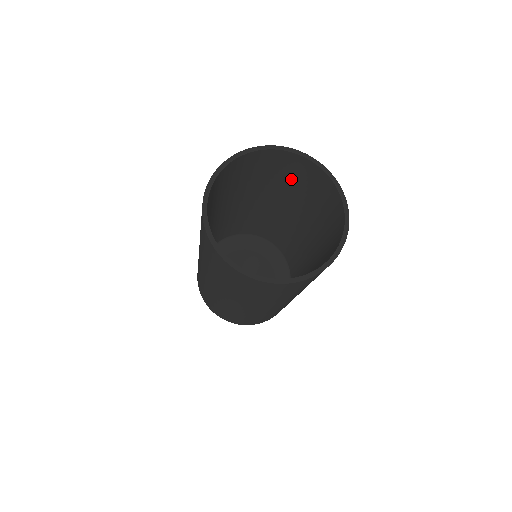
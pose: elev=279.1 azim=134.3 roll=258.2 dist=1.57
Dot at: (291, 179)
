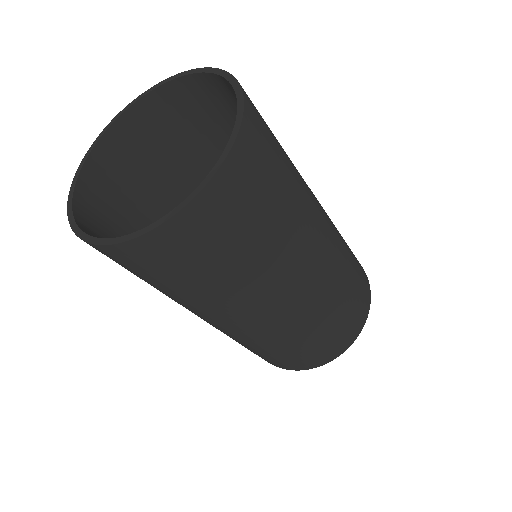
Dot at: occluded
